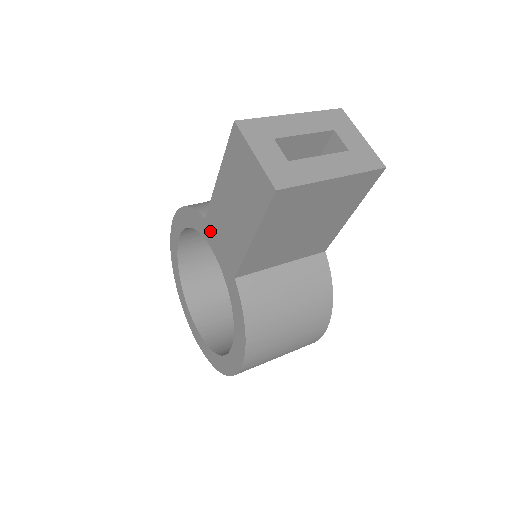
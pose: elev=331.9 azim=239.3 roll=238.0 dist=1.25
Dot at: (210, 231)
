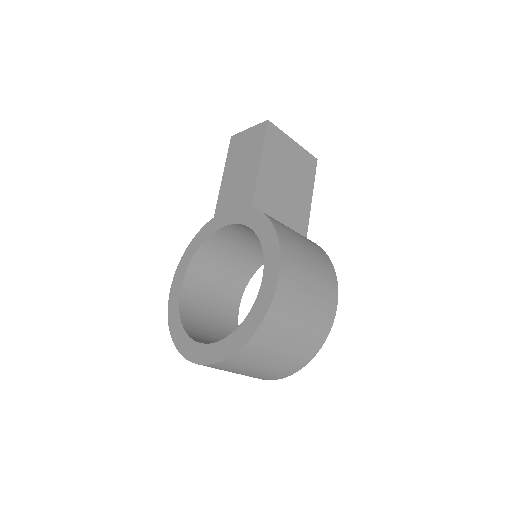
Dot at: (220, 216)
